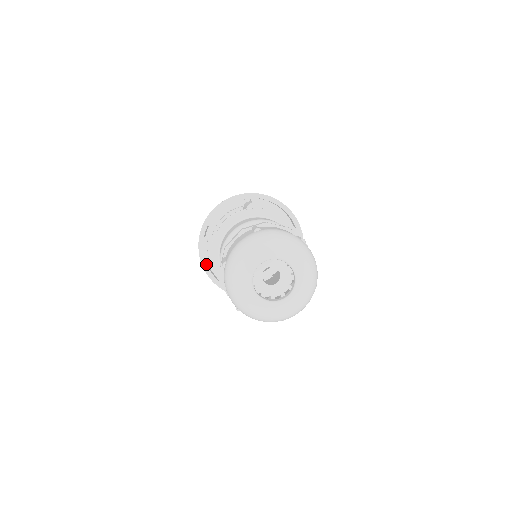
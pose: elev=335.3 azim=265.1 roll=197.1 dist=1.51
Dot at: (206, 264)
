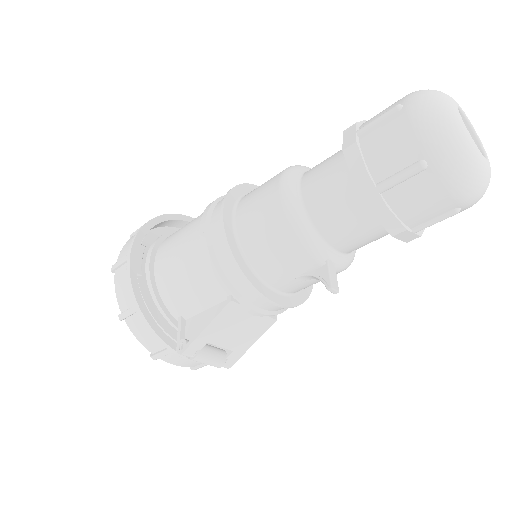
Dot at: (137, 282)
